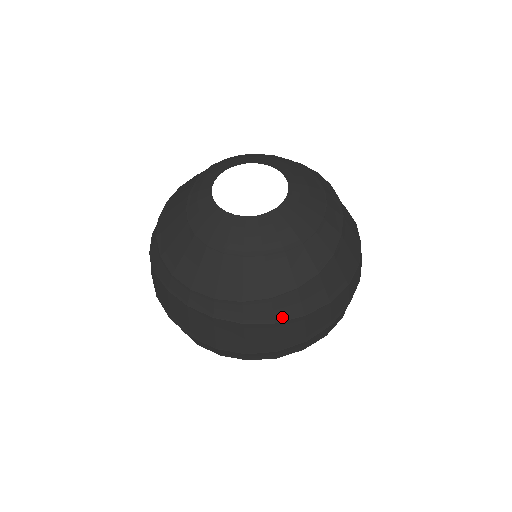
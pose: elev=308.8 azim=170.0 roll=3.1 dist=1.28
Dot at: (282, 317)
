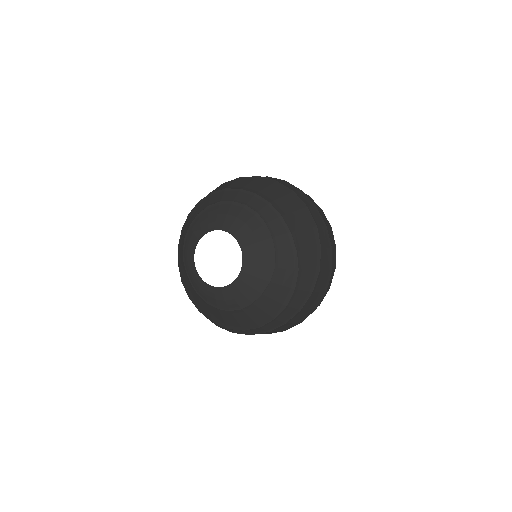
Dot at: (301, 305)
